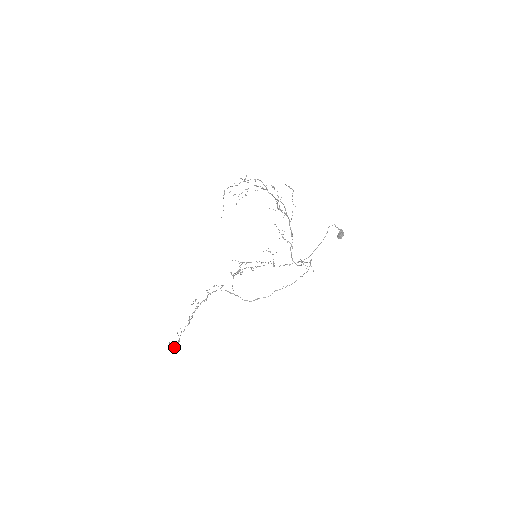
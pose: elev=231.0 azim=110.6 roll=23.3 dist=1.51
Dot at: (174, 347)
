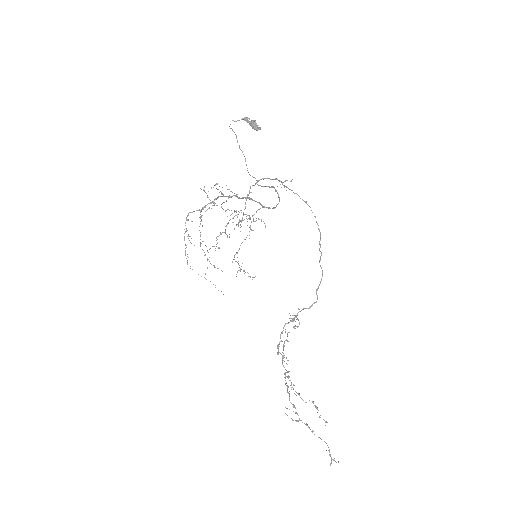
Dot at: (338, 462)
